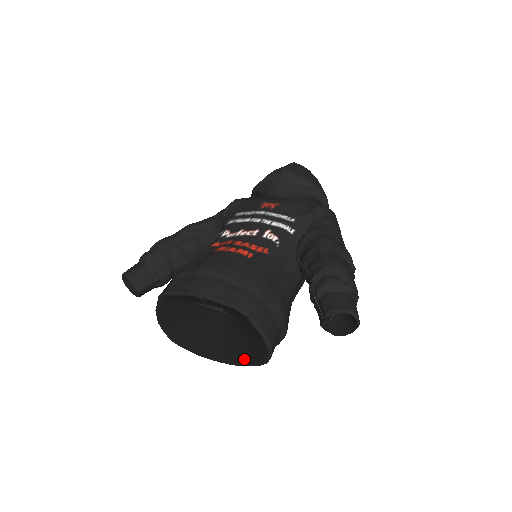
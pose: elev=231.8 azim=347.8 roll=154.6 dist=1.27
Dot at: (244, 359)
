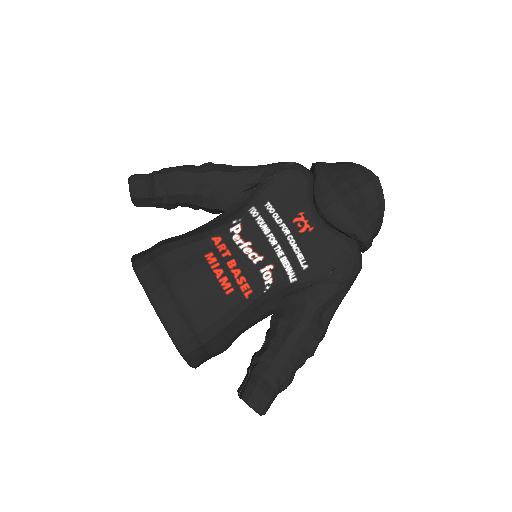
Dot at: occluded
